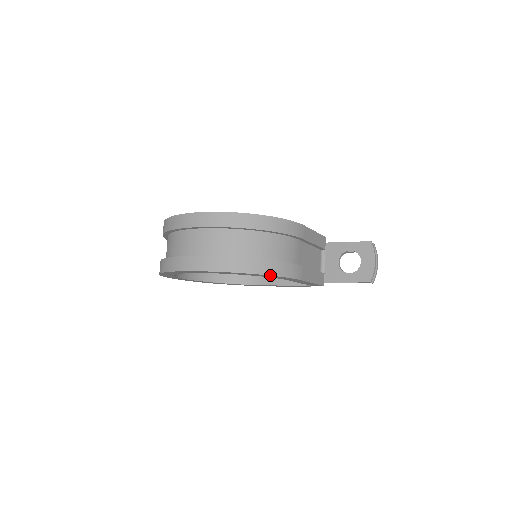
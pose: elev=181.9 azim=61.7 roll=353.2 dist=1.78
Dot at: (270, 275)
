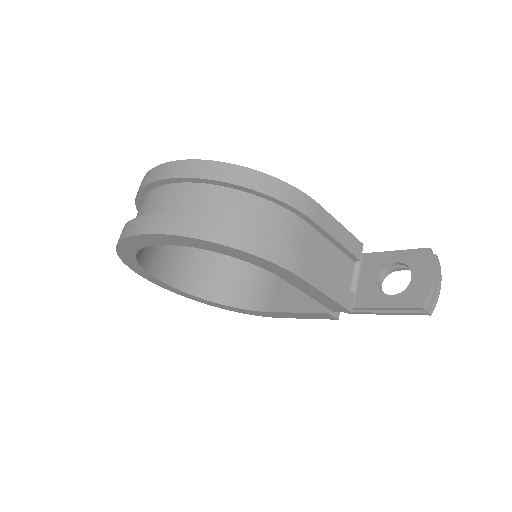
Dot at: (240, 249)
